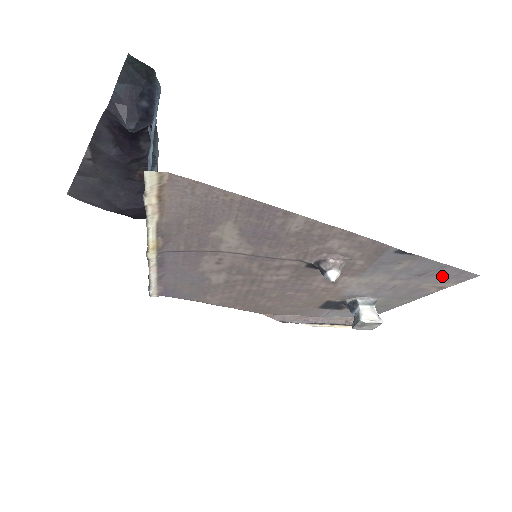
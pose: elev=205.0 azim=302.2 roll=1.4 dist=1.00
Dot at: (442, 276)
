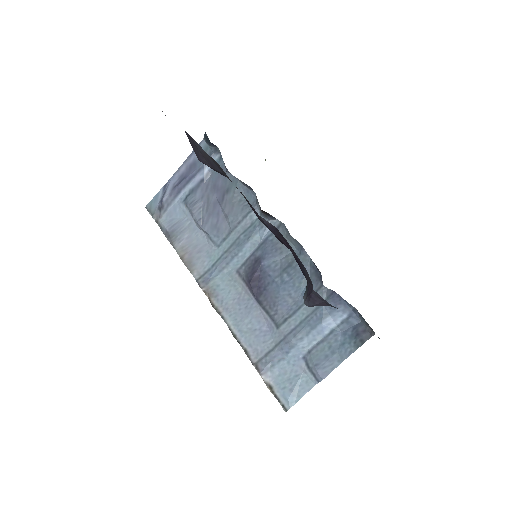
Dot at: occluded
